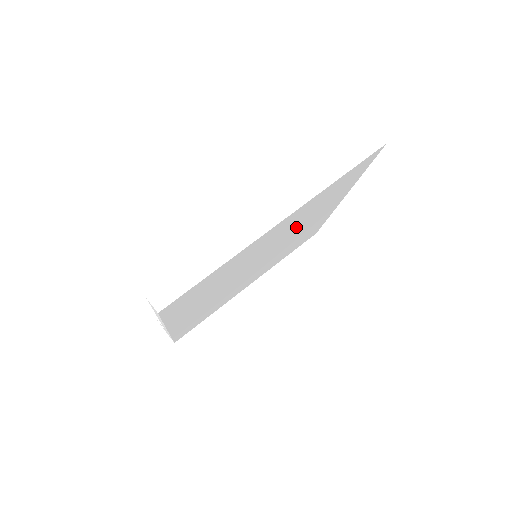
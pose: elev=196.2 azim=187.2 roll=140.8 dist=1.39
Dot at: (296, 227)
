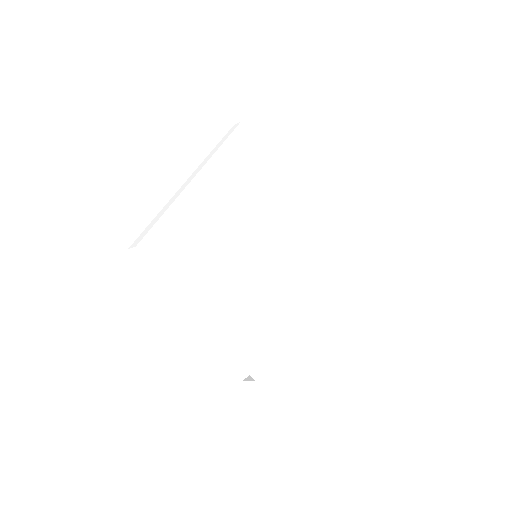
Dot at: (250, 207)
